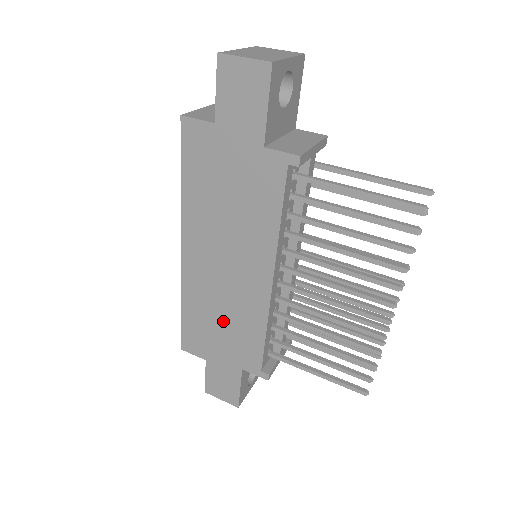
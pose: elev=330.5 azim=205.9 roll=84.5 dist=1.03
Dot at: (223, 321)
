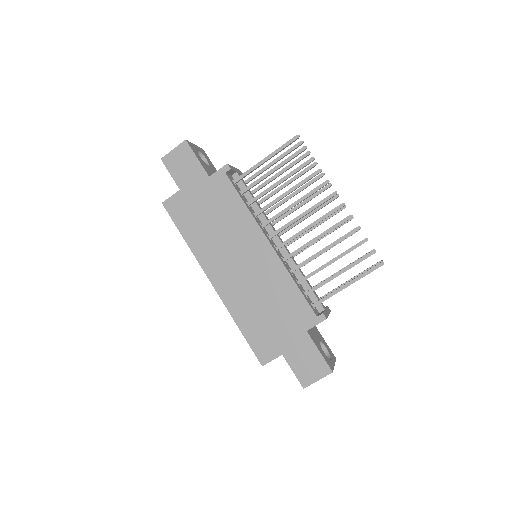
Dot at: (267, 305)
